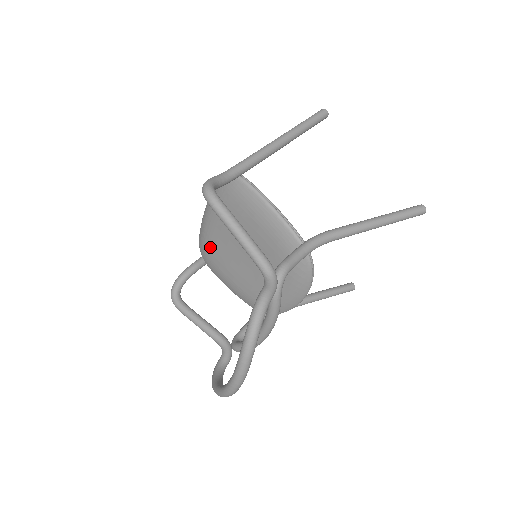
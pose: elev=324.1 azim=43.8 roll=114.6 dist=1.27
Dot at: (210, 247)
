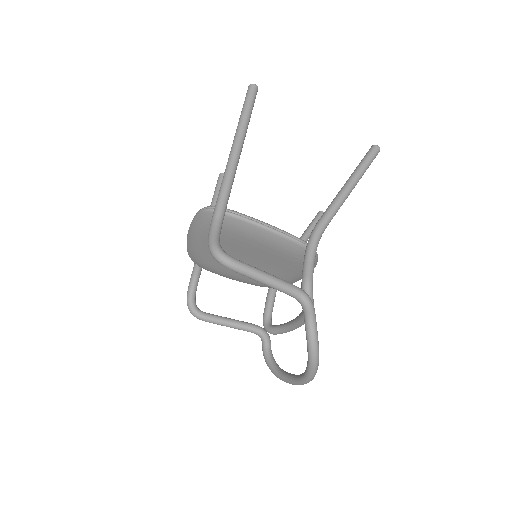
Dot at: (206, 260)
